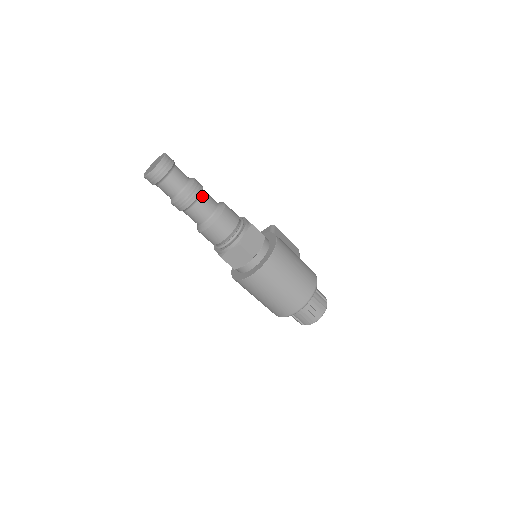
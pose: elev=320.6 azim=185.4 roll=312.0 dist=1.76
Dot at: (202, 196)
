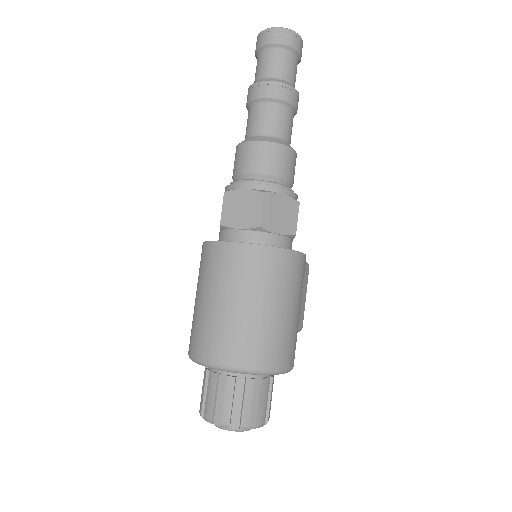
Dot at: (288, 110)
